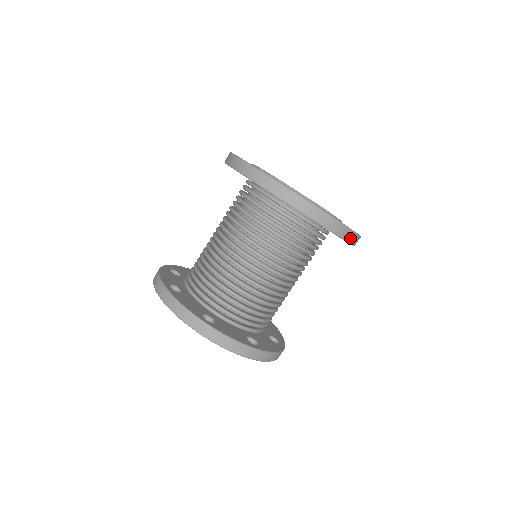
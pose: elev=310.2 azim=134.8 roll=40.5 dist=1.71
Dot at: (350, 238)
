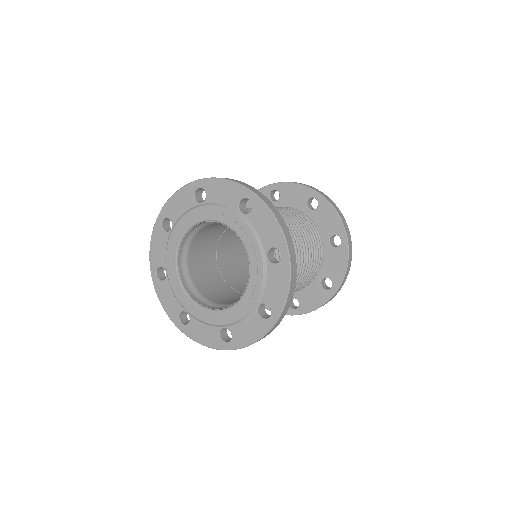
Dot at: (349, 258)
